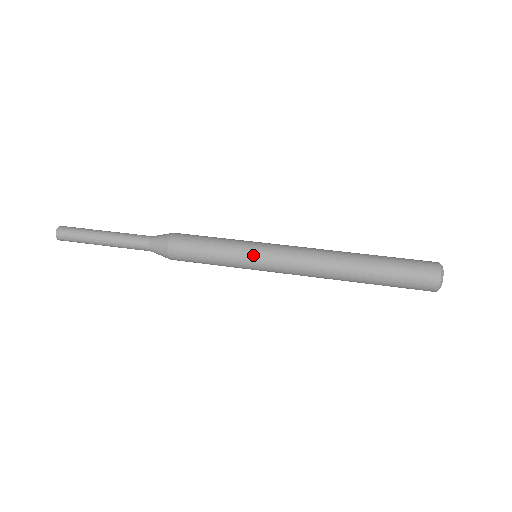
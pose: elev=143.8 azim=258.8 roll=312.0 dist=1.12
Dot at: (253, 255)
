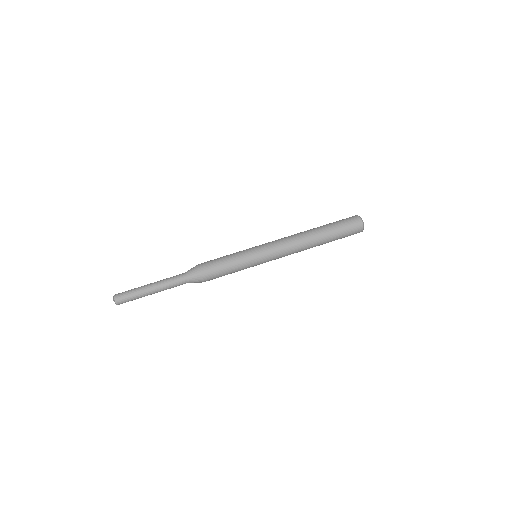
Dot at: occluded
